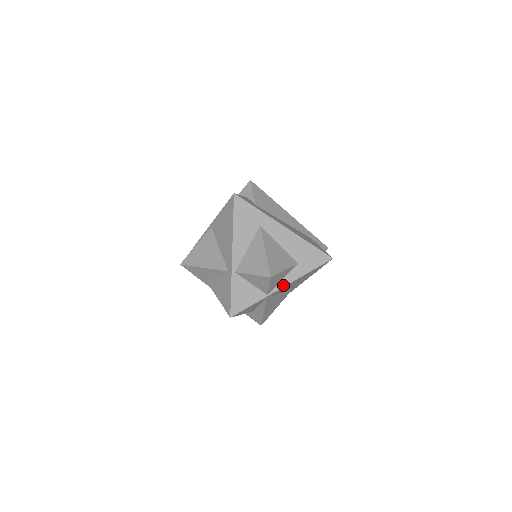
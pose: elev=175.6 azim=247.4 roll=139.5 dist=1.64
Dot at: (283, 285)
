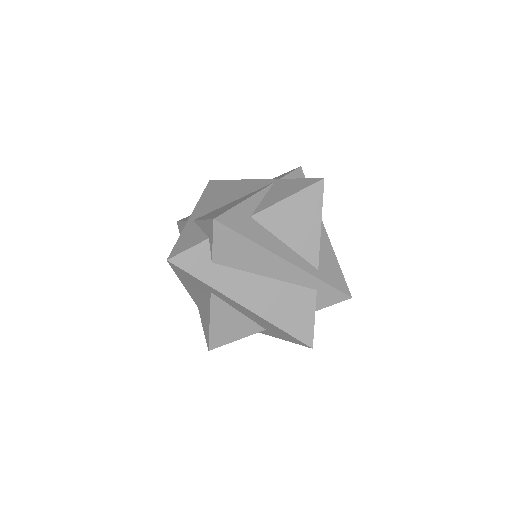
Dot at: occluded
